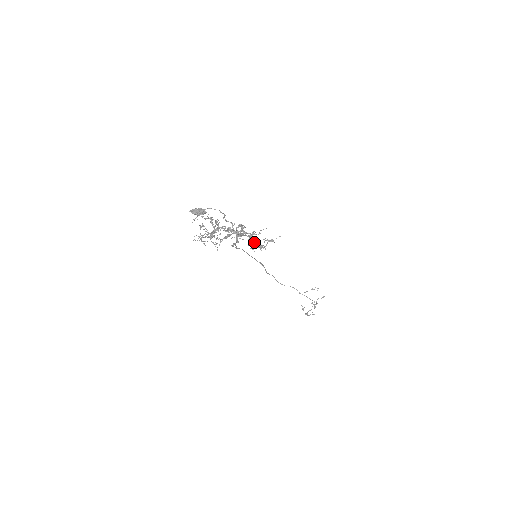
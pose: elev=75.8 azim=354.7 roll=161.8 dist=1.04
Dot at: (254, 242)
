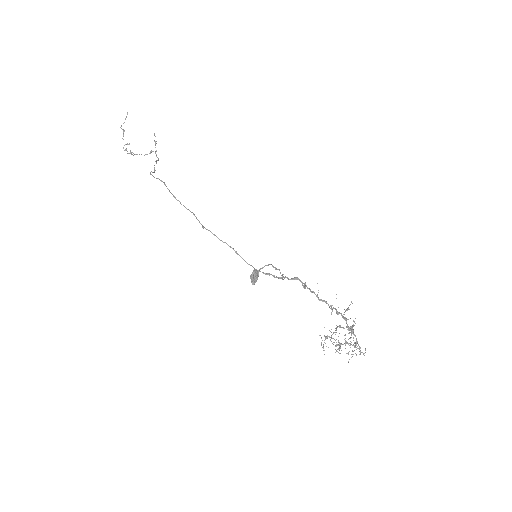
Dot at: (311, 292)
